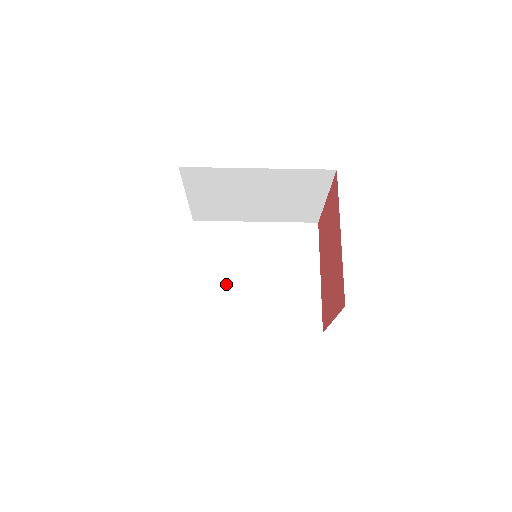
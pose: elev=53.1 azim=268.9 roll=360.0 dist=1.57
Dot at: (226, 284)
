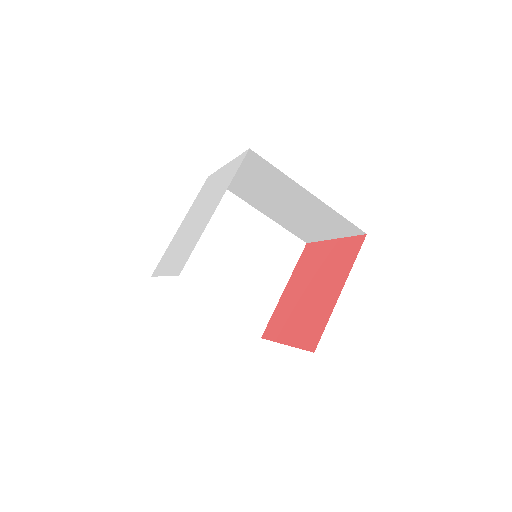
Dot at: (207, 253)
